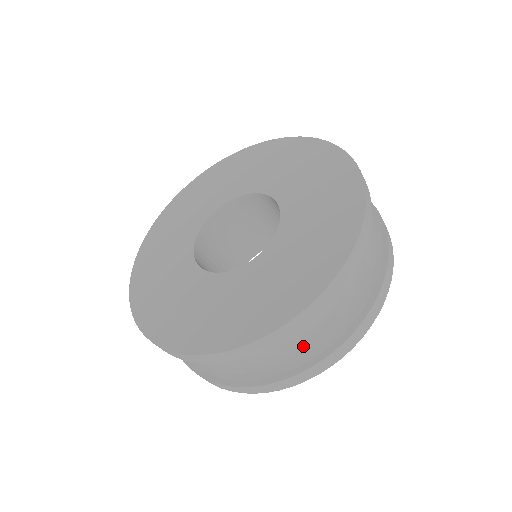
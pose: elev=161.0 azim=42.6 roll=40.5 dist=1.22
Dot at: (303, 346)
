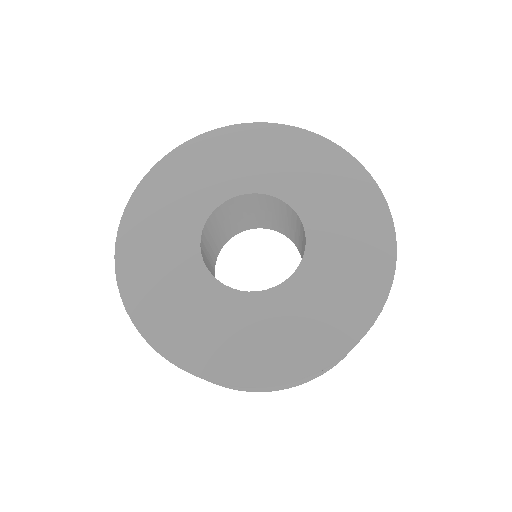
Dot at: occluded
